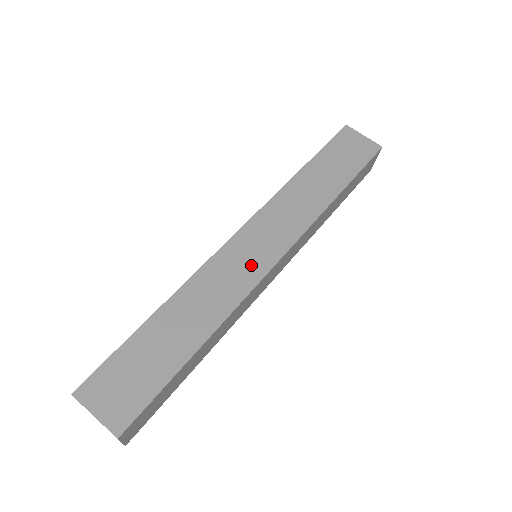
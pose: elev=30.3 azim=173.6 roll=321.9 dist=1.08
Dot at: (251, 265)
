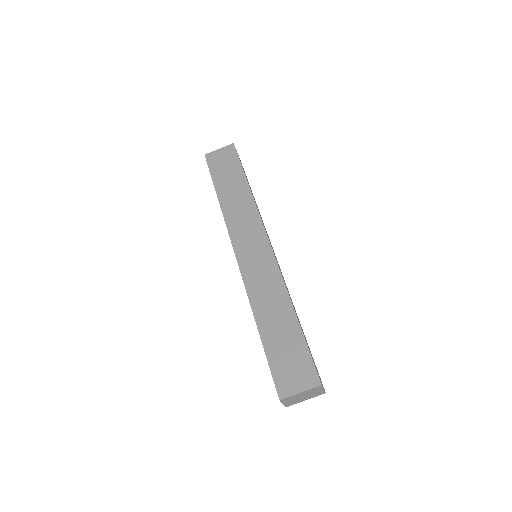
Dot at: (262, 259)
